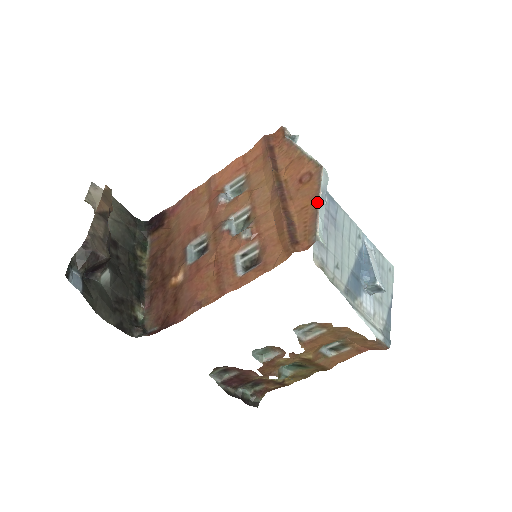
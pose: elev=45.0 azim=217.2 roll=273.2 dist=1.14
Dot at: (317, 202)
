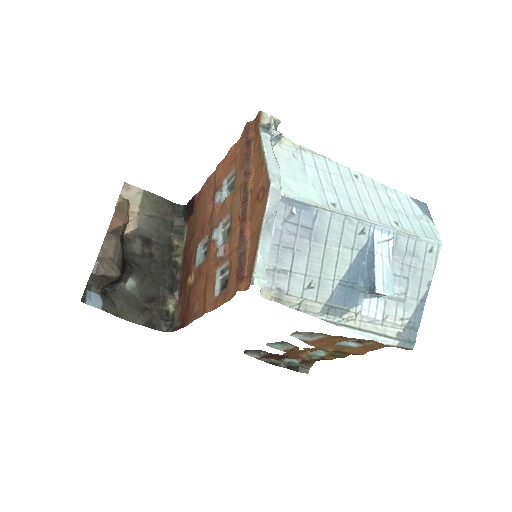
Dot at: (259, 233)
